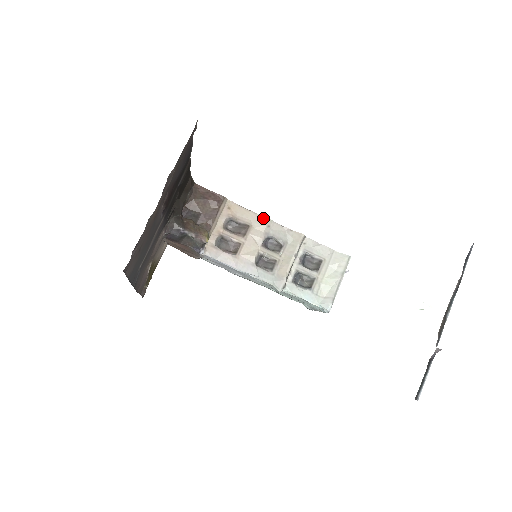
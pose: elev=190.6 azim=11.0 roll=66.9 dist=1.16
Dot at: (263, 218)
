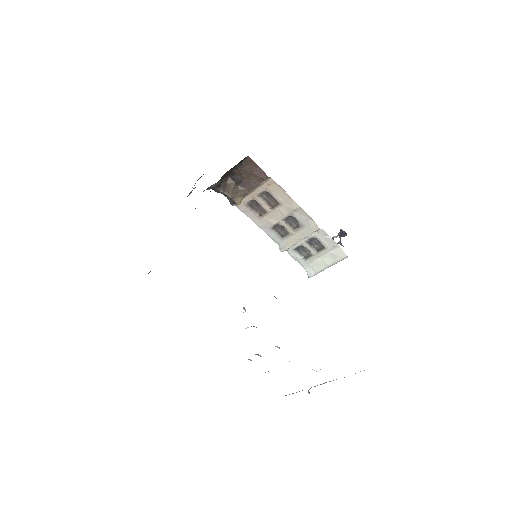
Dot at: (294, 203)
